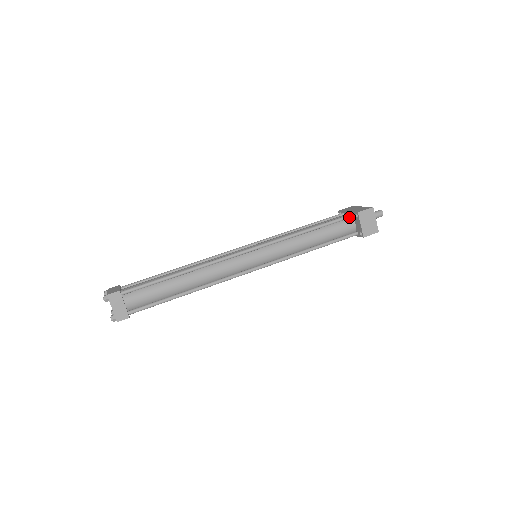
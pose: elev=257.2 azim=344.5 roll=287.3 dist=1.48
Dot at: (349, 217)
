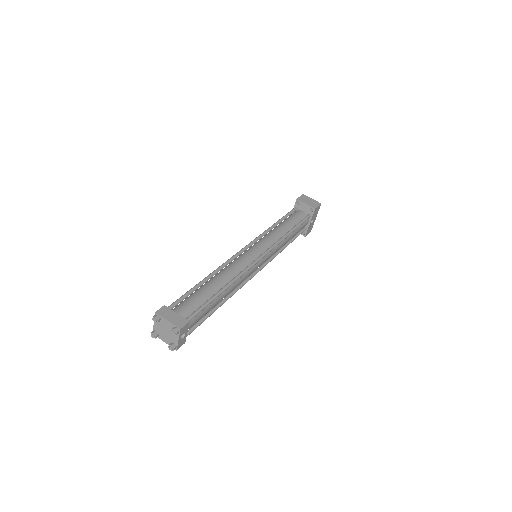
Dot at: (295, 209)
